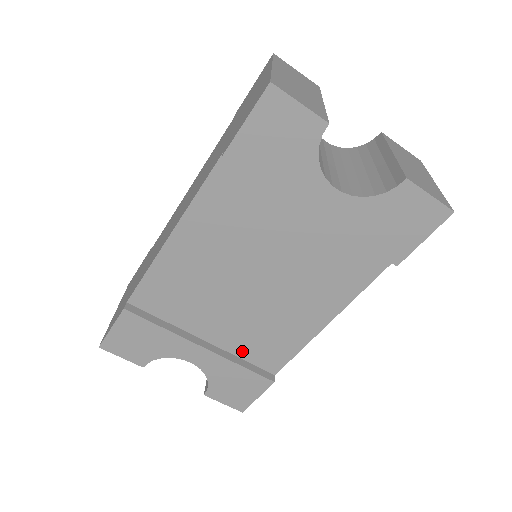
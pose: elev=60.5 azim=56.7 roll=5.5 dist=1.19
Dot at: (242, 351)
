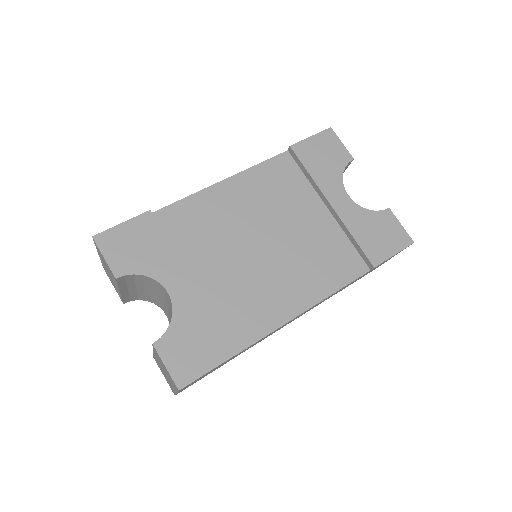
Dot at: (219, 309)
